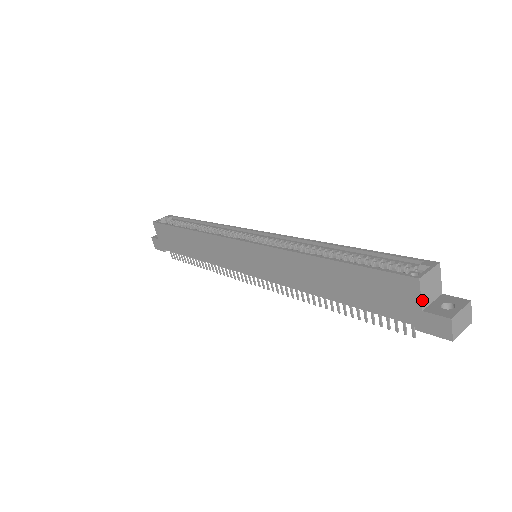
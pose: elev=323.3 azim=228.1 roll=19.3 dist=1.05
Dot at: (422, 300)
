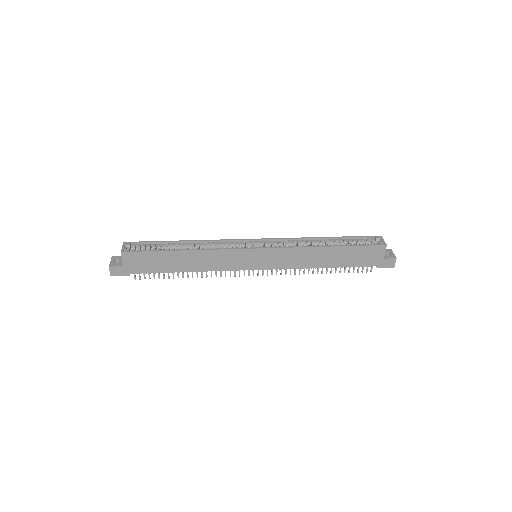
Dot at: (384, 254)
